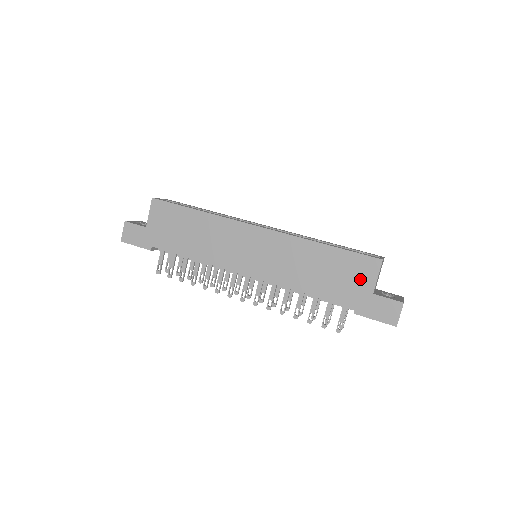
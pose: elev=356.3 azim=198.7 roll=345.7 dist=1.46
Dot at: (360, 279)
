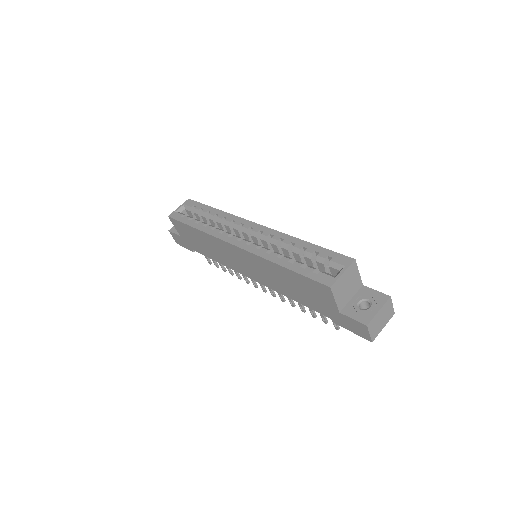
Dot at: (323, 299)
